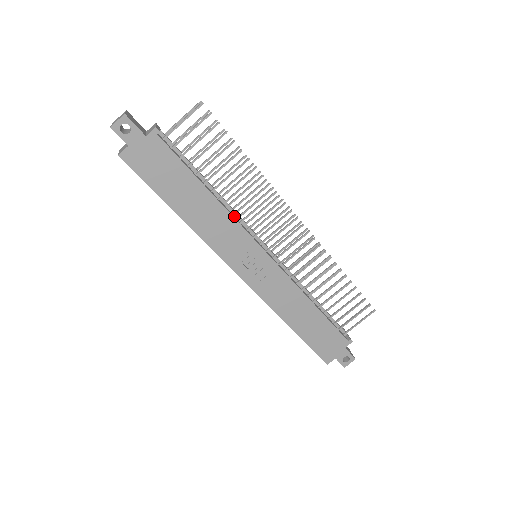
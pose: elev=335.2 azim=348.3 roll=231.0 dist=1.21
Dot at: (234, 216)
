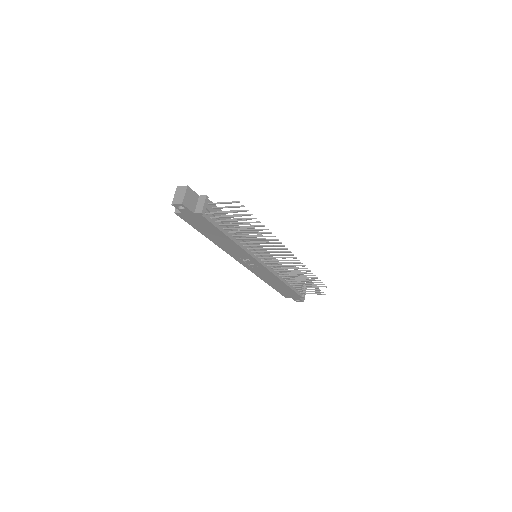
Dot at: (246, 244)
